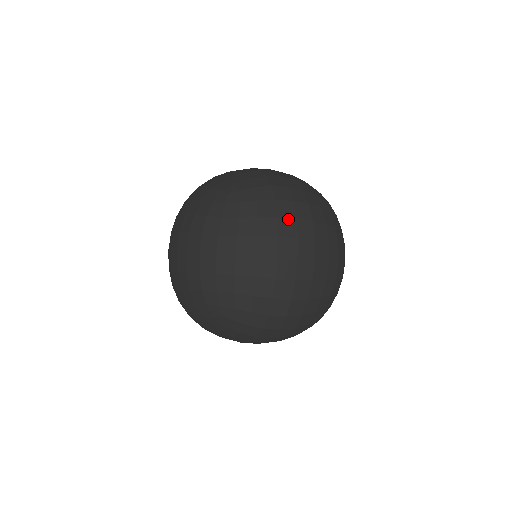
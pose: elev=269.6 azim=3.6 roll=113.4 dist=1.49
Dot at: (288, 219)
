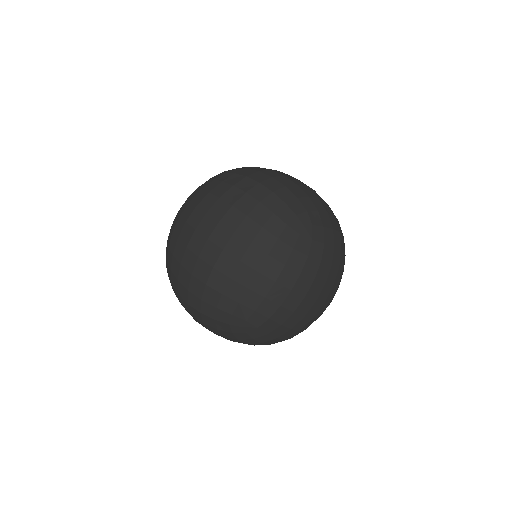
Dot at: (225, 203)
